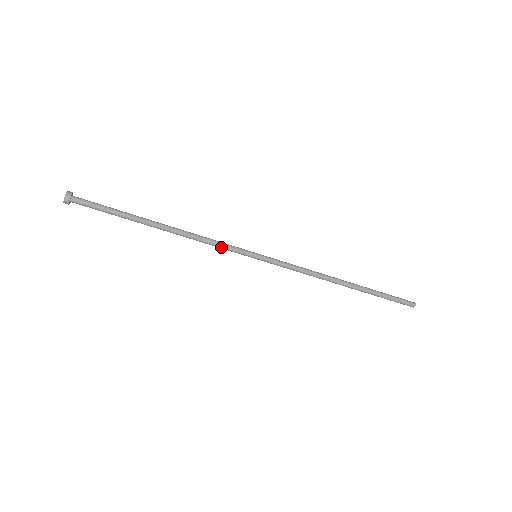
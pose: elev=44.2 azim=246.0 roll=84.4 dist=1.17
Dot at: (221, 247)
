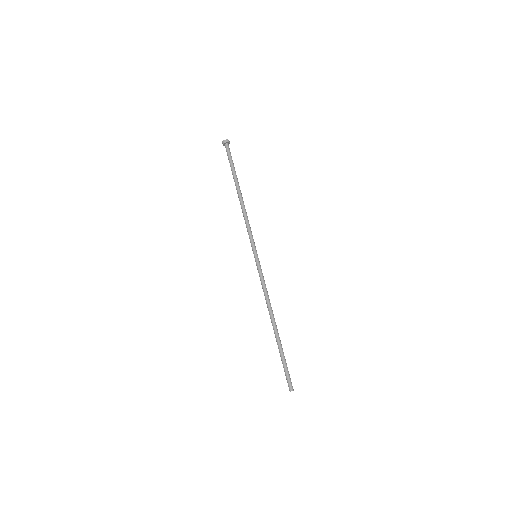
Dot at: (249, 232)
